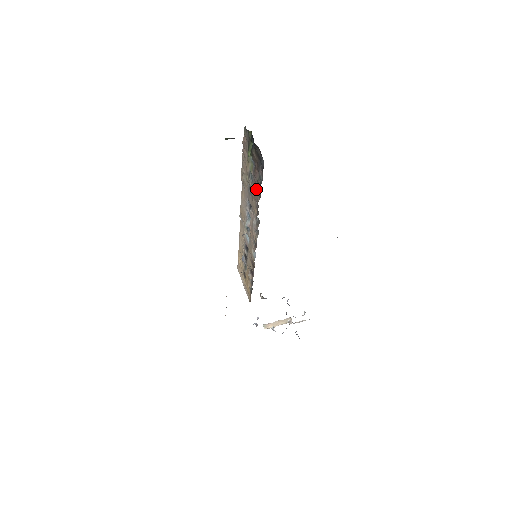
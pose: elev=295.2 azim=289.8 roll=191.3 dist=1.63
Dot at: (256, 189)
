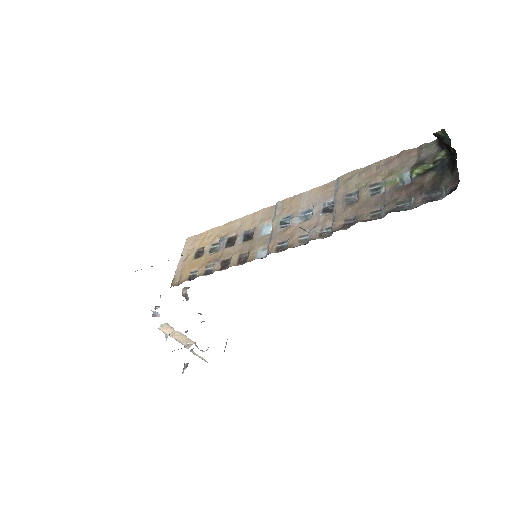
Dot at: (374, 206)
